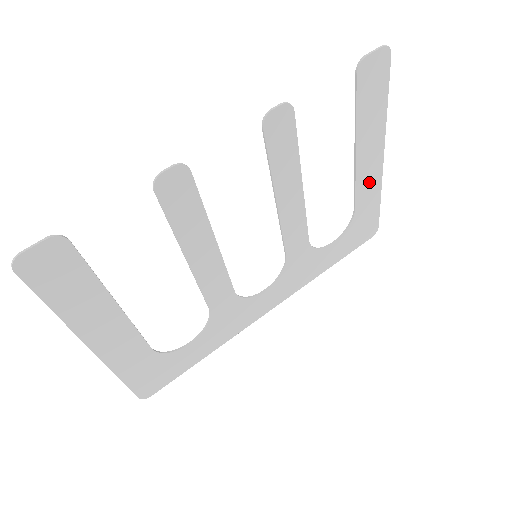
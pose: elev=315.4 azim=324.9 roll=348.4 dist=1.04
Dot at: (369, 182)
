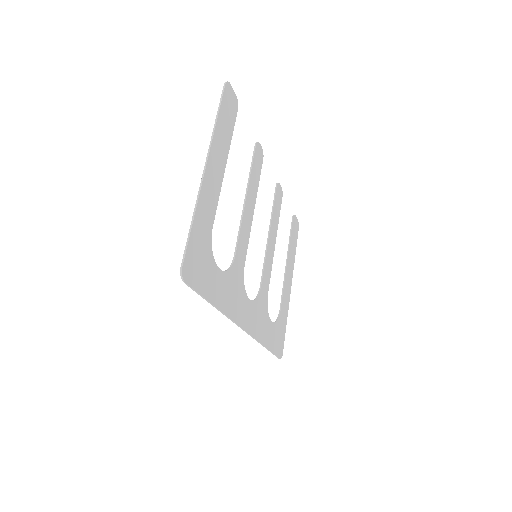
Dot at: (286, 297)
